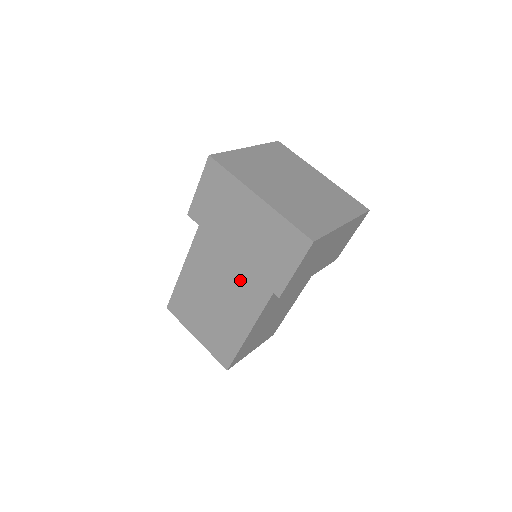
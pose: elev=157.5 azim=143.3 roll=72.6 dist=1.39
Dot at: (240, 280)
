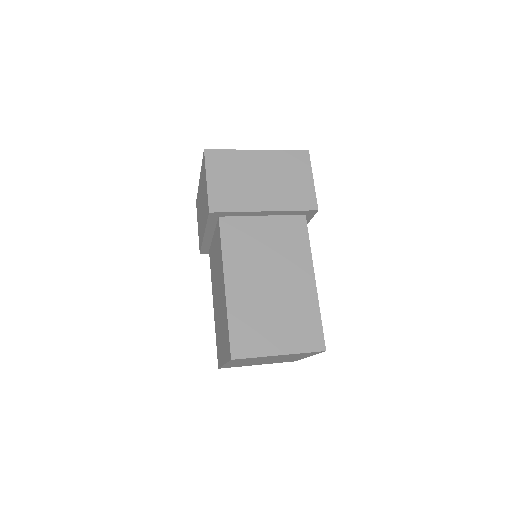
Dot at: (217, 253)
